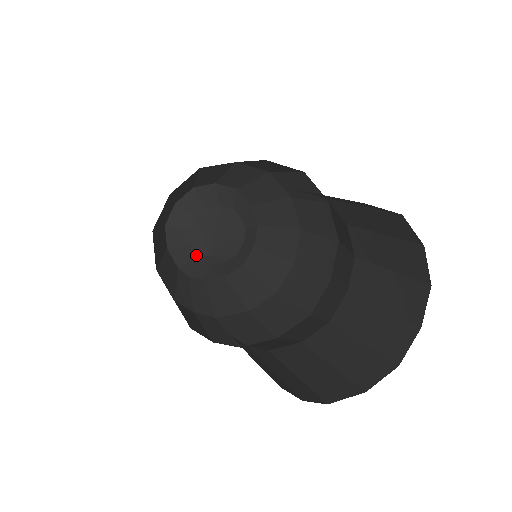
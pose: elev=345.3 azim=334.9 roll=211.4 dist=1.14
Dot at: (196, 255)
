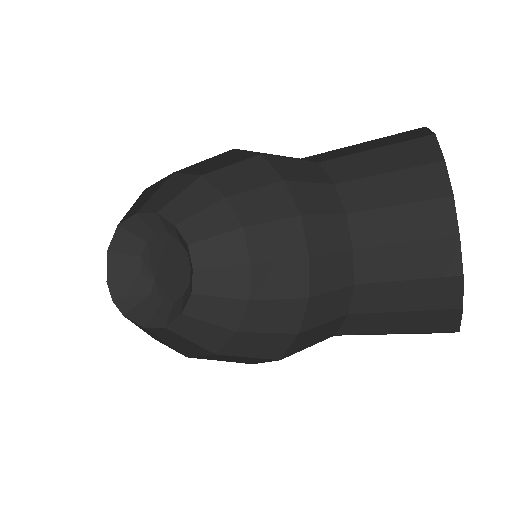
Dot at: (140, 272)
